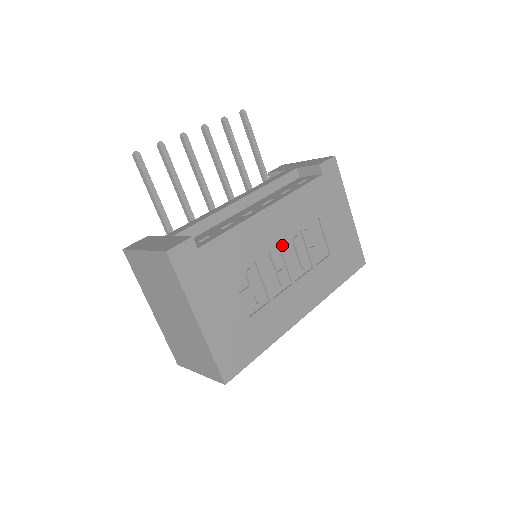
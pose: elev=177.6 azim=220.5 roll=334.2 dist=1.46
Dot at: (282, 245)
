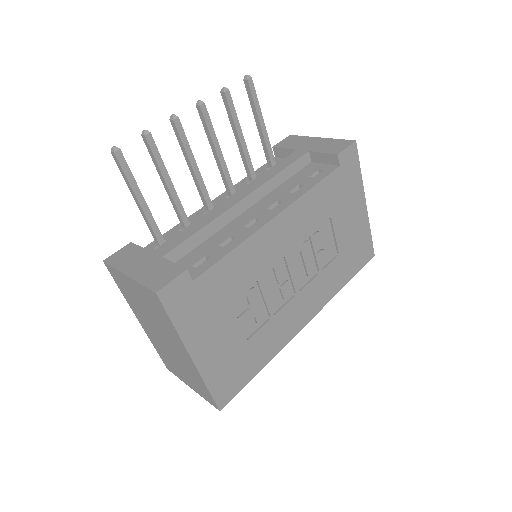
Dot at: (288, 256)
